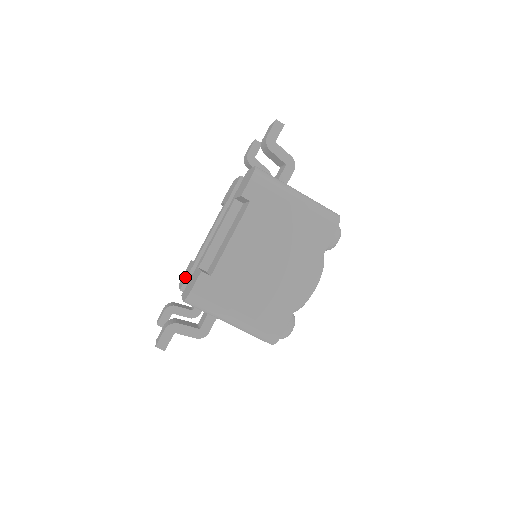
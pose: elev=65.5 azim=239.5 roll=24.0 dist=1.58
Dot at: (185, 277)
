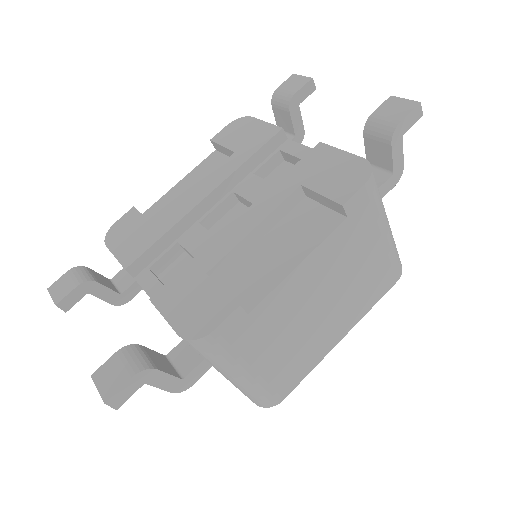
Dot at: (134, 245)
